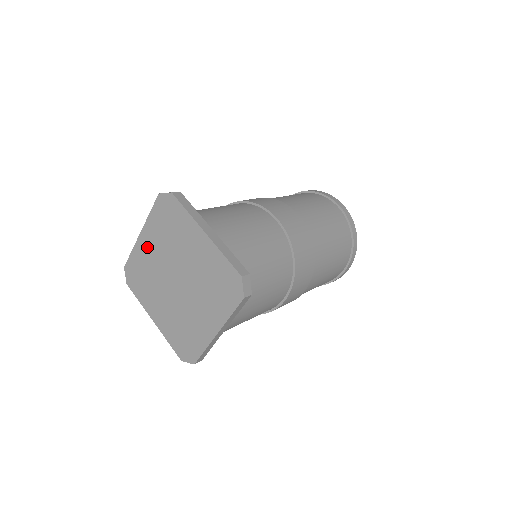
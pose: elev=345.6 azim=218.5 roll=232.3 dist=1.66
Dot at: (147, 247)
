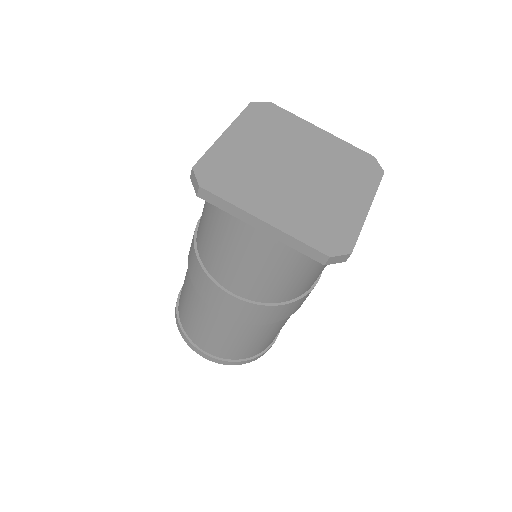
Dot at: (239, 143)
